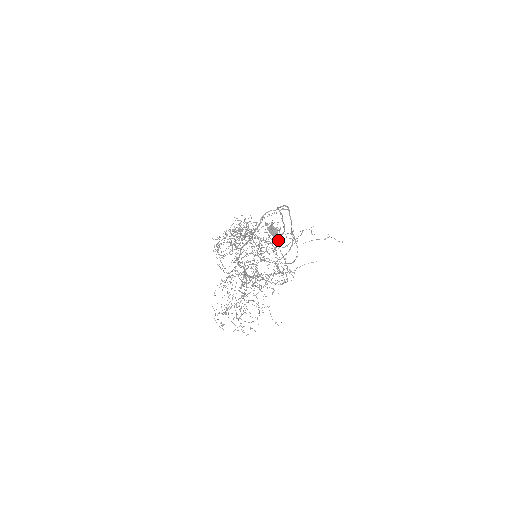
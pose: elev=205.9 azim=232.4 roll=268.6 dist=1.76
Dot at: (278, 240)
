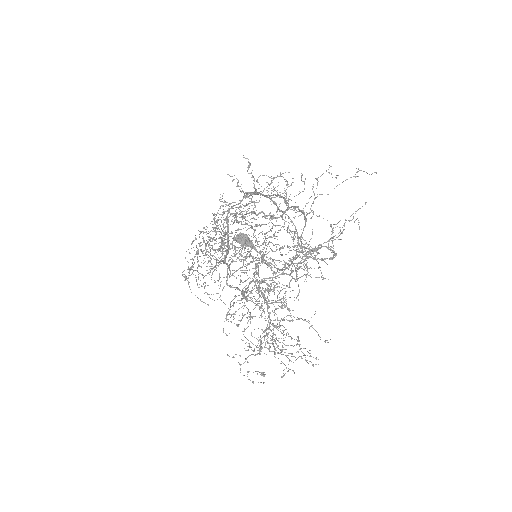
Dot at: (287, 209)
